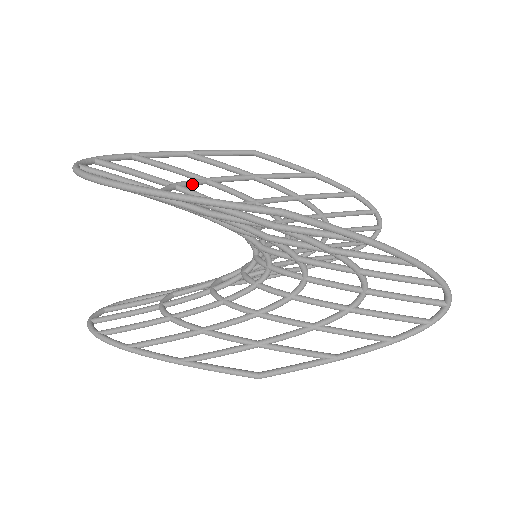
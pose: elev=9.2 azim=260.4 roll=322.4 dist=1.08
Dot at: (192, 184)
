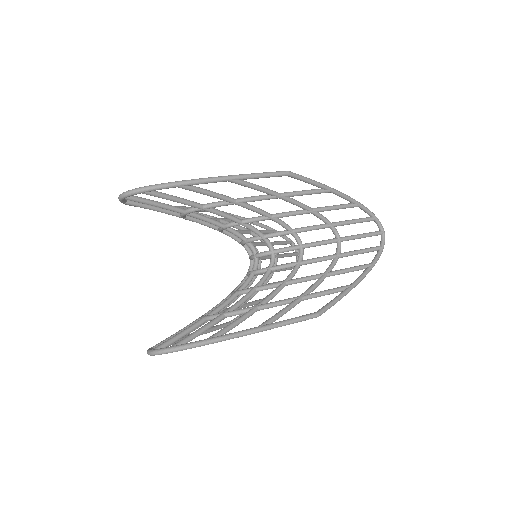
Dot at: occluded
